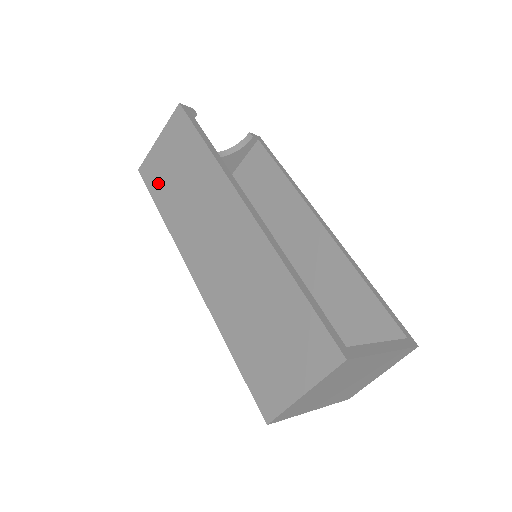
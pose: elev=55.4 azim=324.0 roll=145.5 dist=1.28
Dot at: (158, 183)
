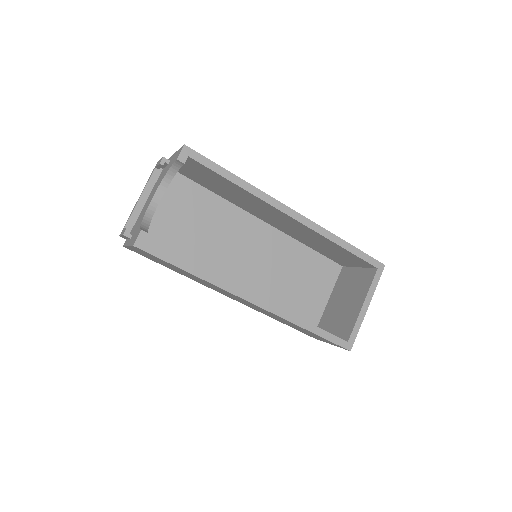
Dot at: (155, 261)
